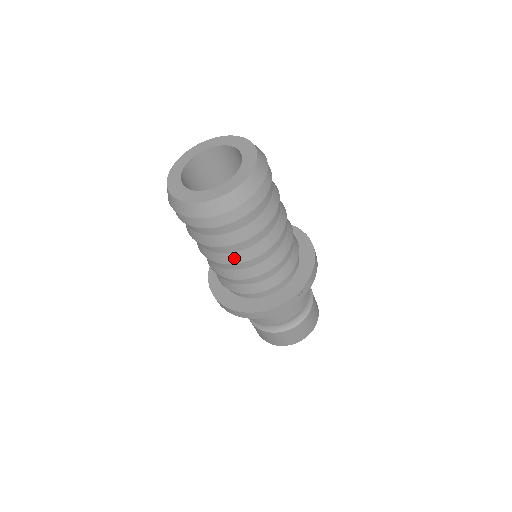
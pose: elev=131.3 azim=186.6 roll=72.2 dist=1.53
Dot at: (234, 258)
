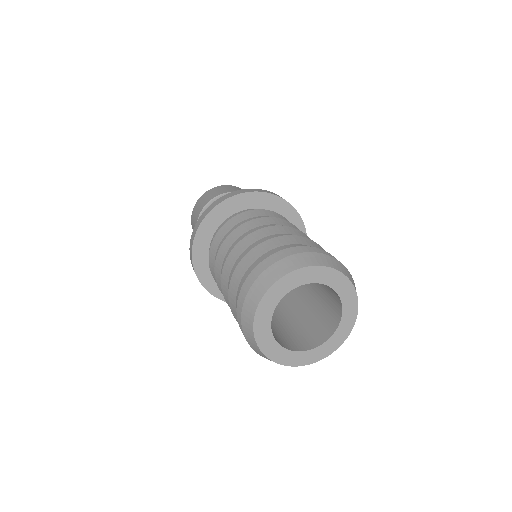
Dot at: occluded
